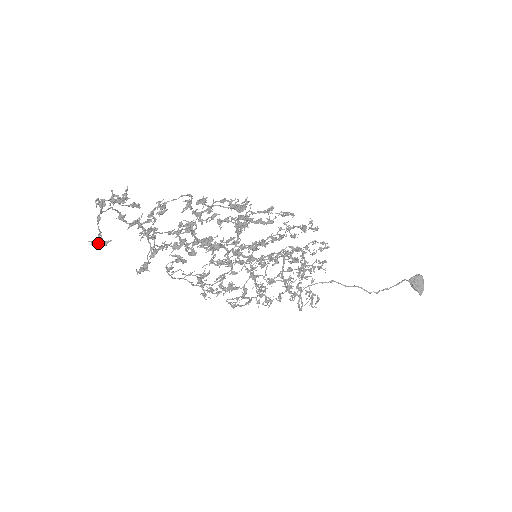
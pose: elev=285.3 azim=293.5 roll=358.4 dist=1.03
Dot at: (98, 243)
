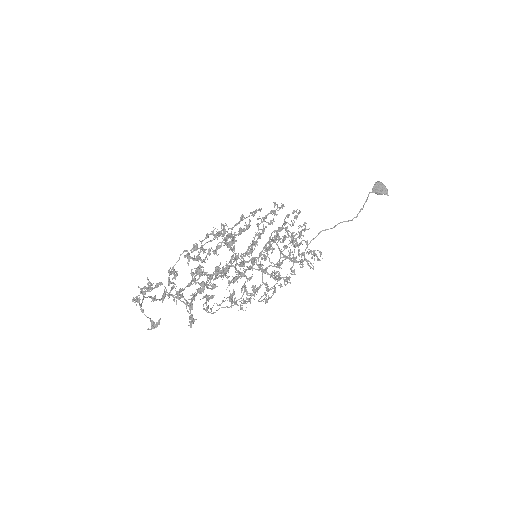
Dot at: (154, 326)
